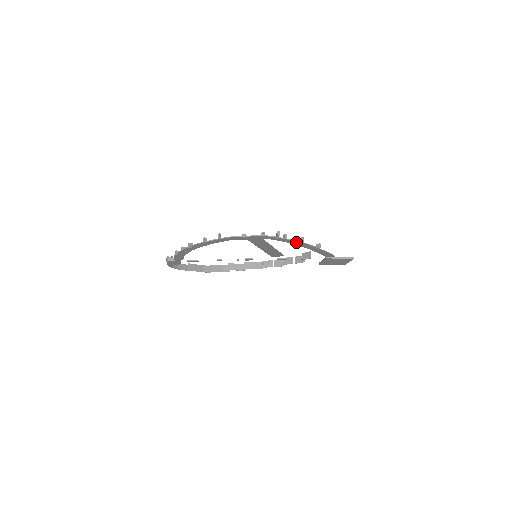
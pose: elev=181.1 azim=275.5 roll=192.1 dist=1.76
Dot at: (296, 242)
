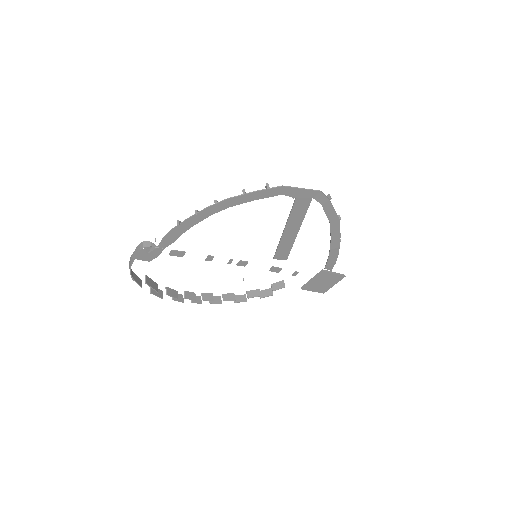
Dot at: (335, 218)
